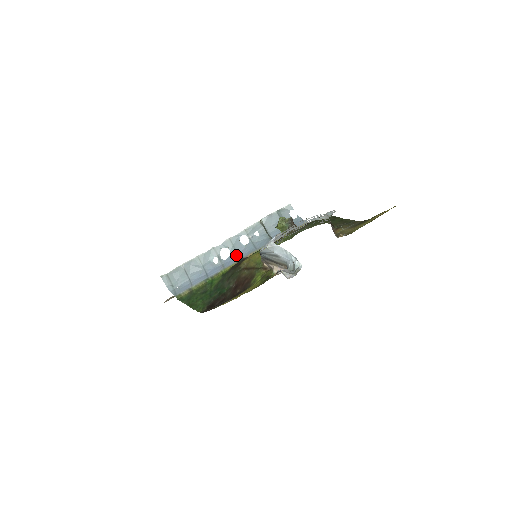
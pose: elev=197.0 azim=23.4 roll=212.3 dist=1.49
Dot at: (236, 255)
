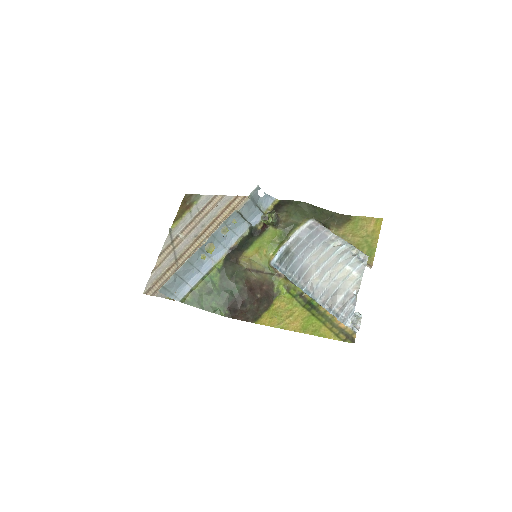
Dot at: (221, 246)
